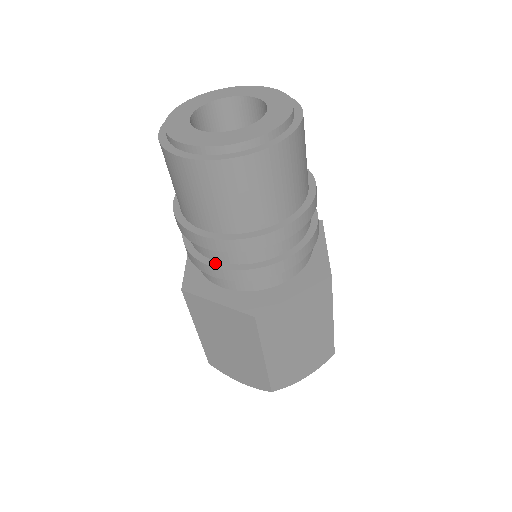
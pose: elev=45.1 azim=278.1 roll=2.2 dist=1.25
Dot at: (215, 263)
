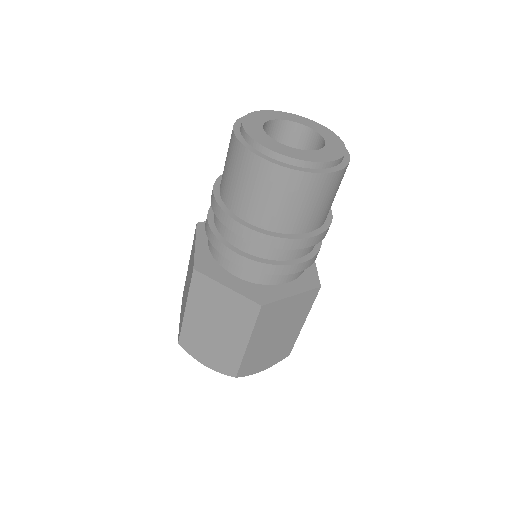
Dot at: (241, 252)
